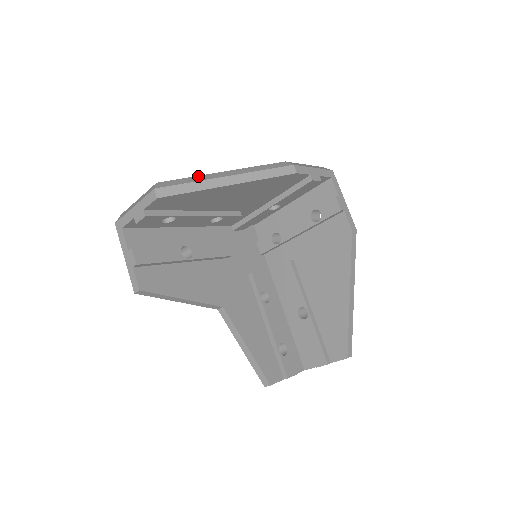
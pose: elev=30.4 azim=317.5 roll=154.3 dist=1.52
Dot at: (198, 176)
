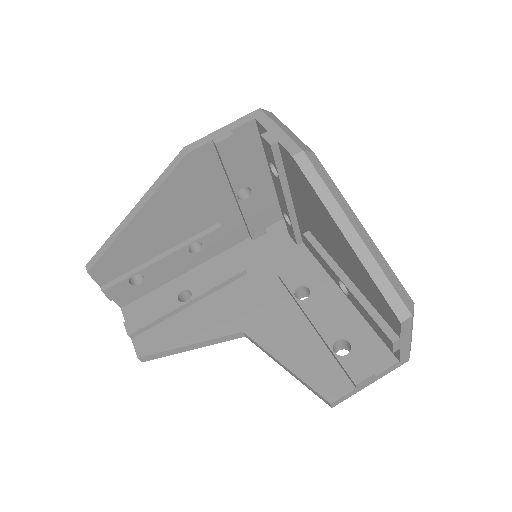
Dot at: occluded
